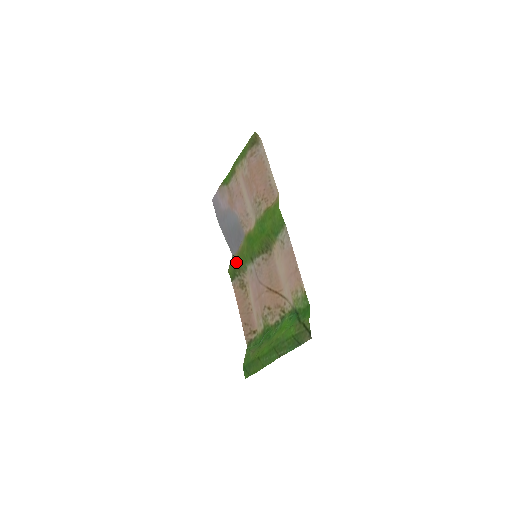
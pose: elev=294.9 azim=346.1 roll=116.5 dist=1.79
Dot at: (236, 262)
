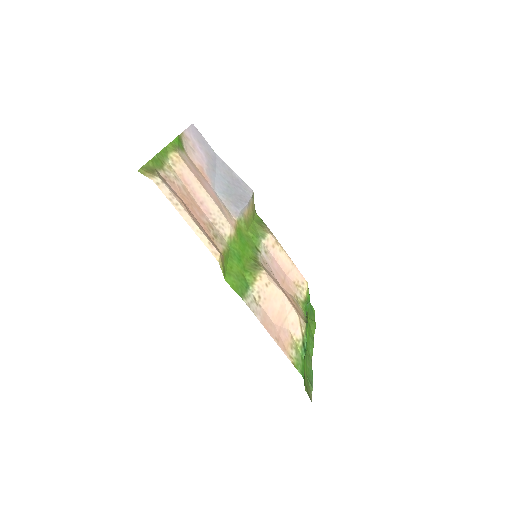
Dot at: (253, 222)
